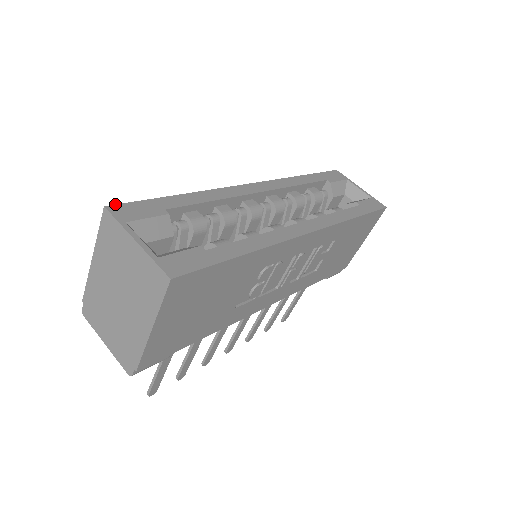
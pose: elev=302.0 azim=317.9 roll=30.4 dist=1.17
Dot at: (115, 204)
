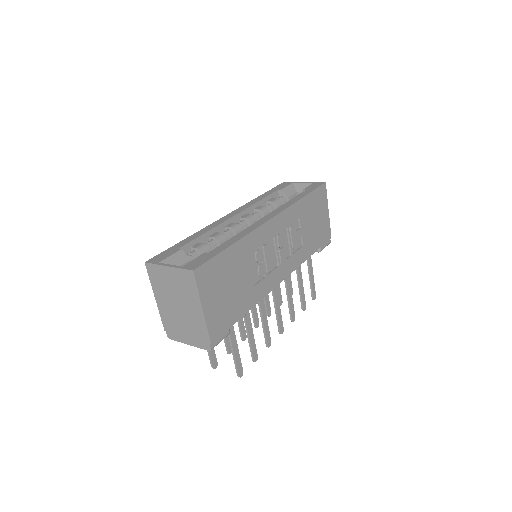
Dot at: (150, 259)
